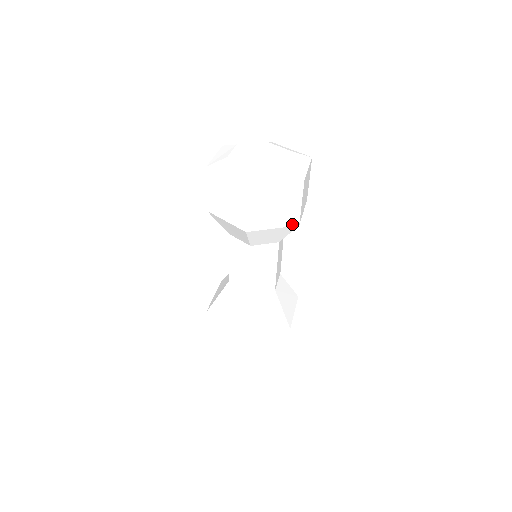
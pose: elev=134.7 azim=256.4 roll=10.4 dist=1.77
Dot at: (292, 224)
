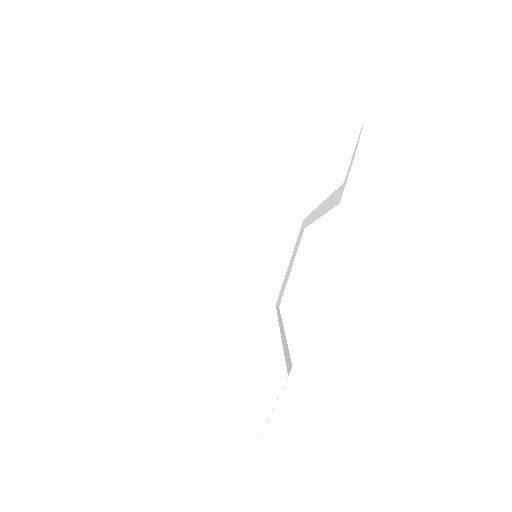
Dot at: (336, 175)
